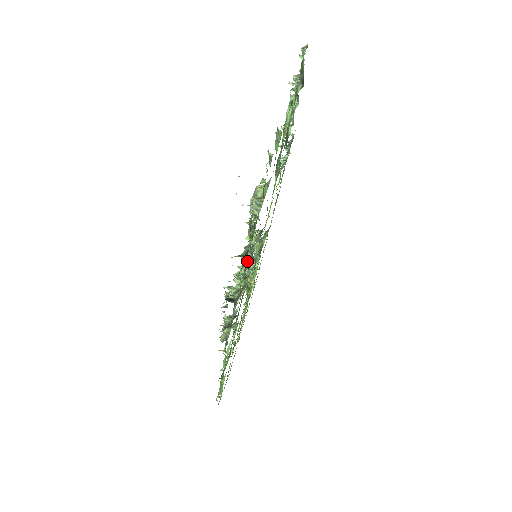
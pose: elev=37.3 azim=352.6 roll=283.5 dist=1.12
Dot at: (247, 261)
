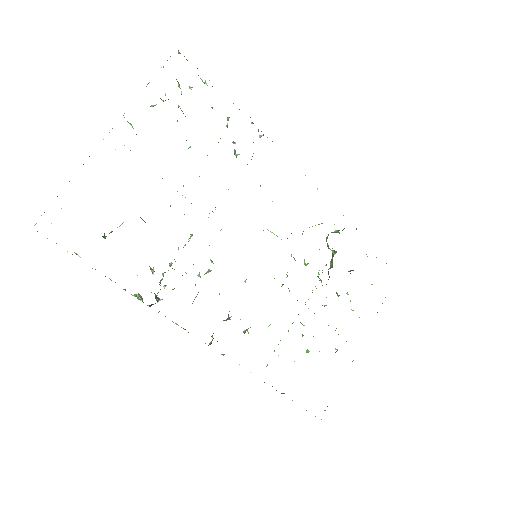
Dot at: occluded
